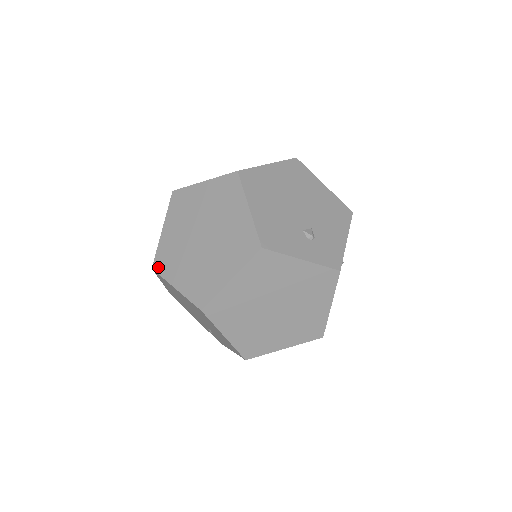
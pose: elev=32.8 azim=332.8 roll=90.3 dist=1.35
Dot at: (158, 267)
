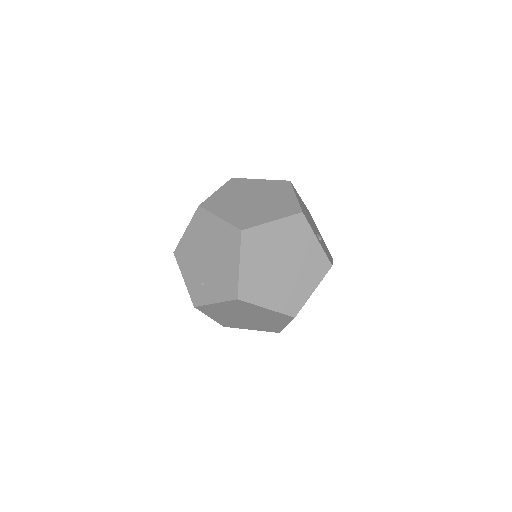
Dot at: (206, 206)
